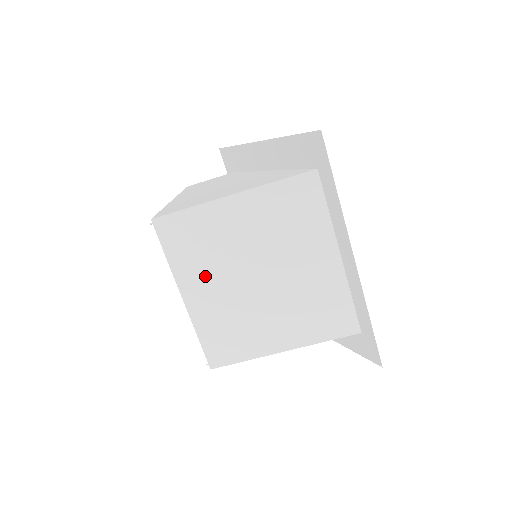
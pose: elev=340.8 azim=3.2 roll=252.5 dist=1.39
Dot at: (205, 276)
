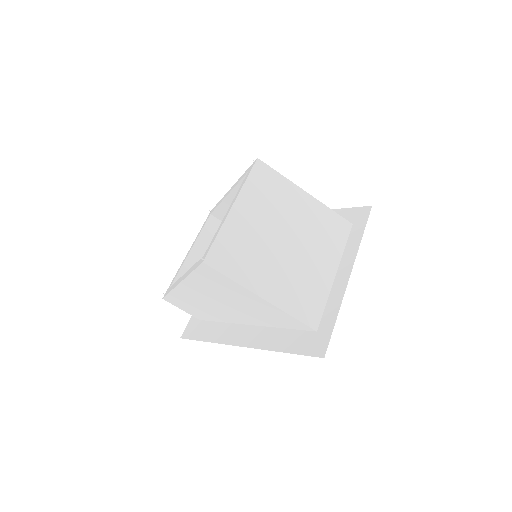
Dot at: (258, 209)
